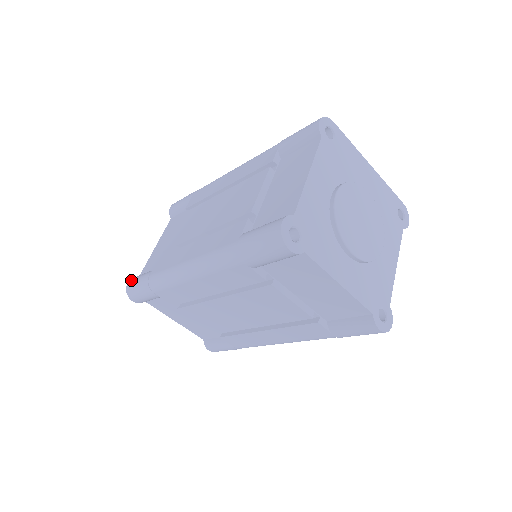
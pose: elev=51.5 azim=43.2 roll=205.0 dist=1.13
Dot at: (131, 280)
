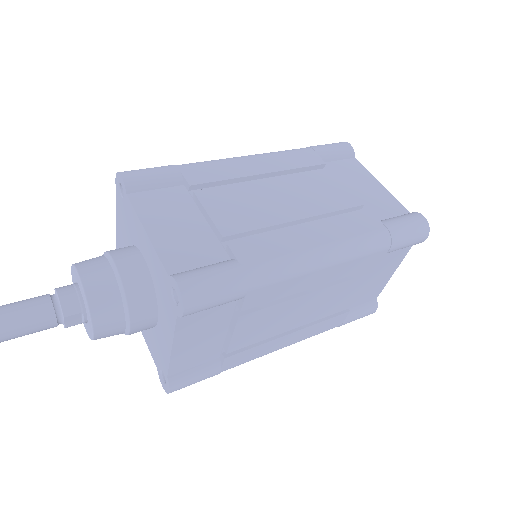
Dot at: (185, 278)
